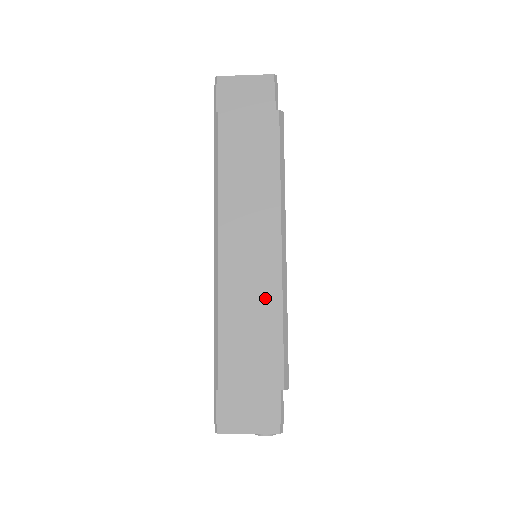
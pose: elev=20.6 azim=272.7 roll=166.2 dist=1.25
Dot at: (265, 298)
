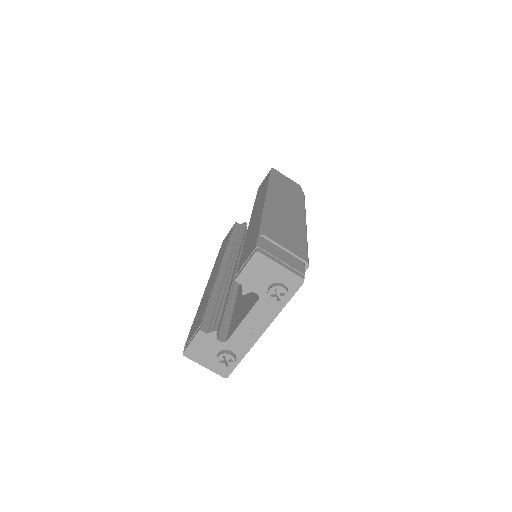
Dot at: (296, 228)
